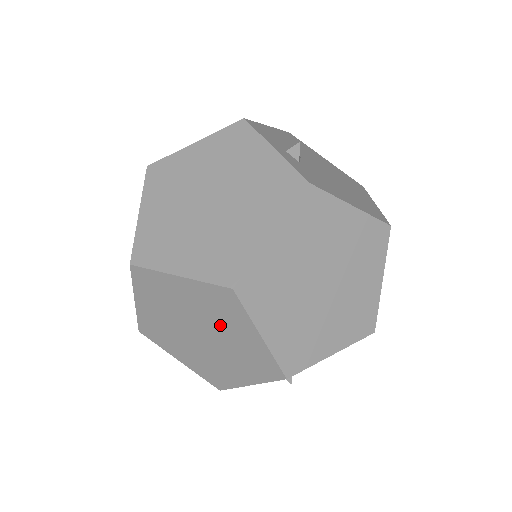
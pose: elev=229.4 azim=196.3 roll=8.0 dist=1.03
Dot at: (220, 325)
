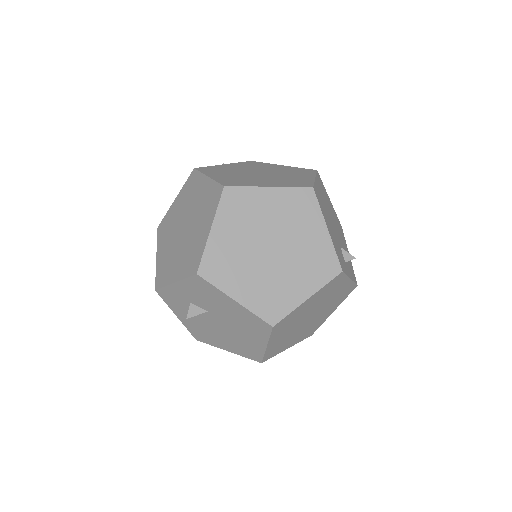
Dot at: occluded
